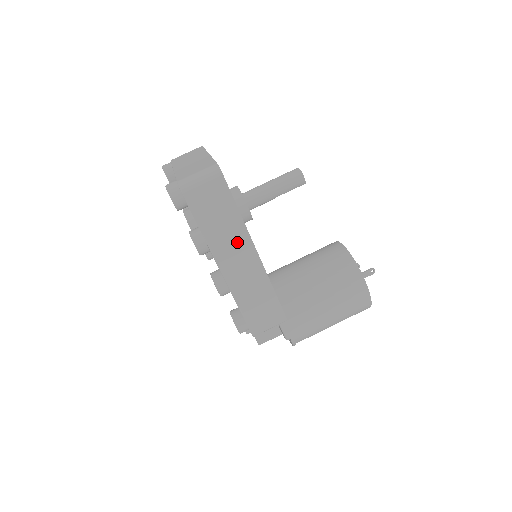
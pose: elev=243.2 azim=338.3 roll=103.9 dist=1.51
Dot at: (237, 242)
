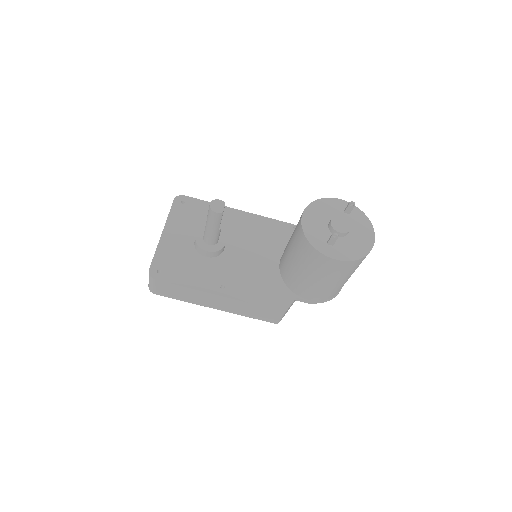
Dot at: (203, 297)
